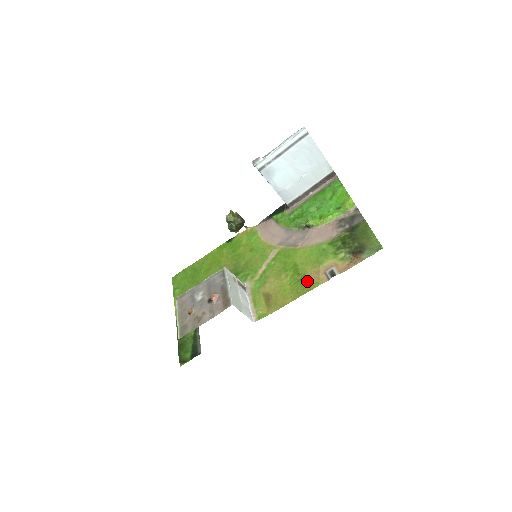
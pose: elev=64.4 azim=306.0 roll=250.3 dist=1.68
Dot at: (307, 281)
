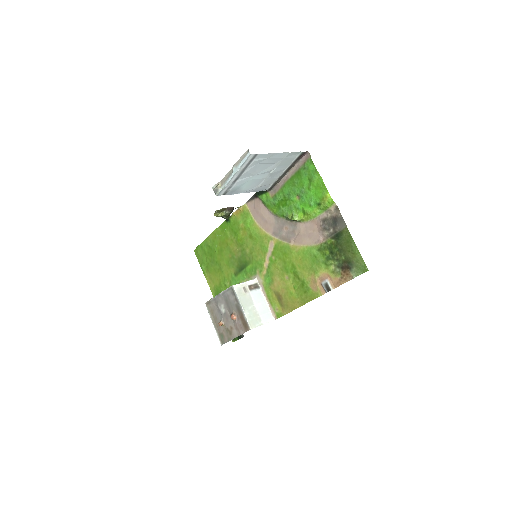
Dot at: (307, 289)
